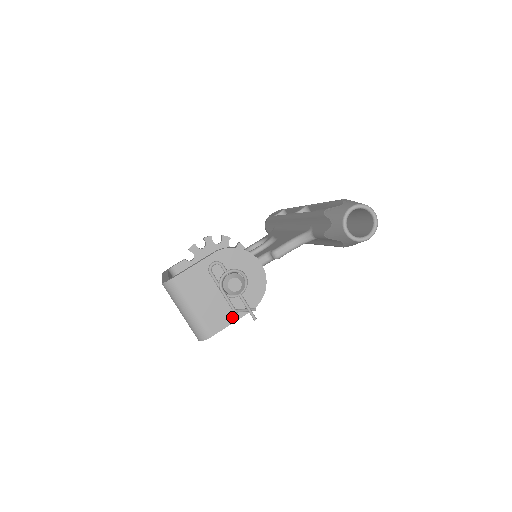
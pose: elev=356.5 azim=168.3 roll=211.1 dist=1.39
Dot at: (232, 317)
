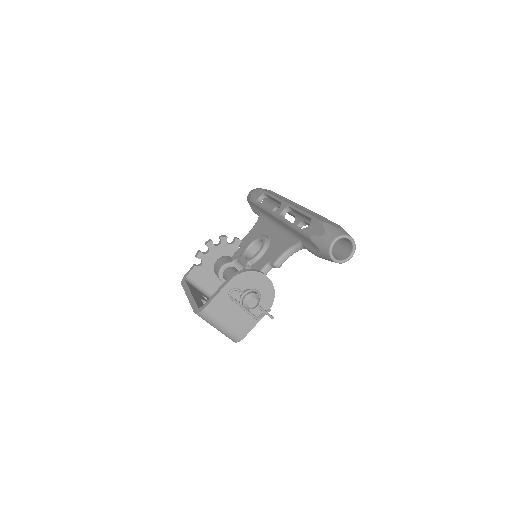
Dot at: (255, 321)
